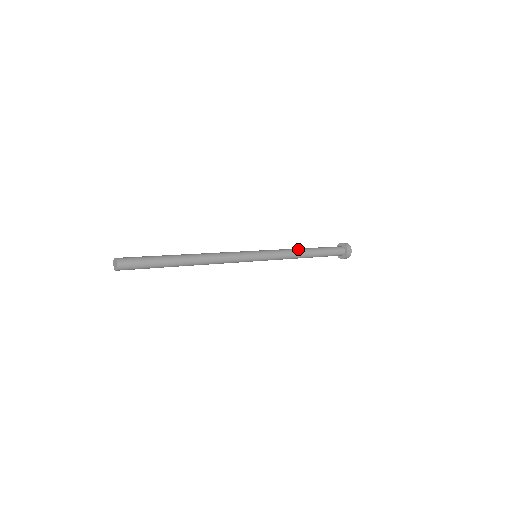
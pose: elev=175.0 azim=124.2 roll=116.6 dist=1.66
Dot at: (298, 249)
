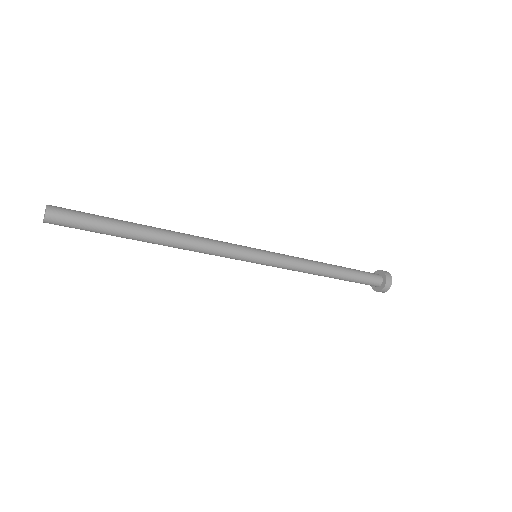
Dot at: (316, 261)
